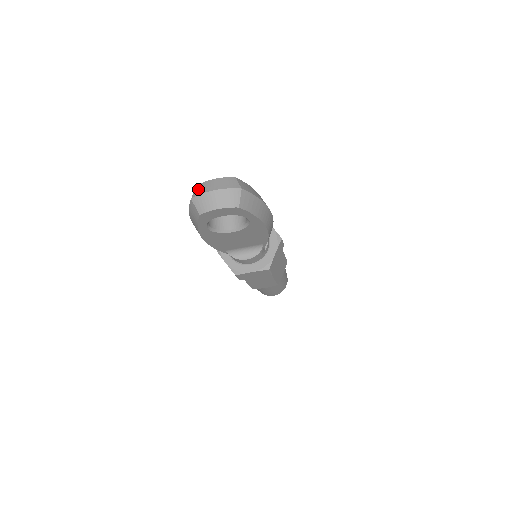
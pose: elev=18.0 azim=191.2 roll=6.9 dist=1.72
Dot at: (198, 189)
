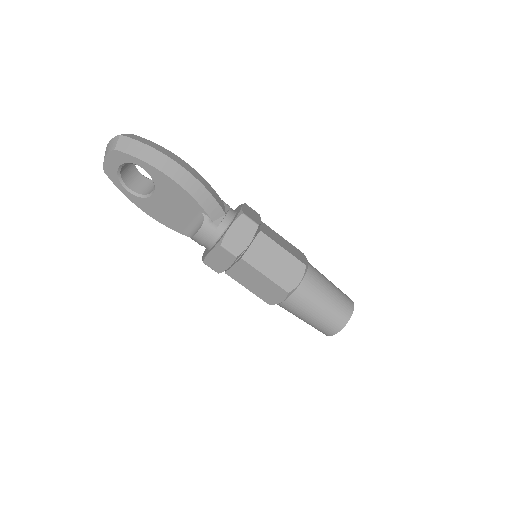
Dot at: occluded
